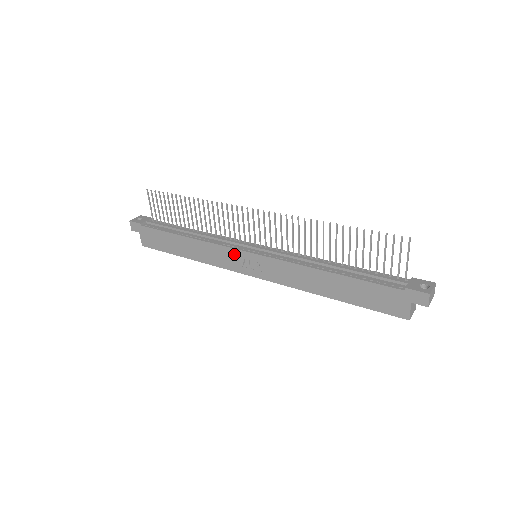
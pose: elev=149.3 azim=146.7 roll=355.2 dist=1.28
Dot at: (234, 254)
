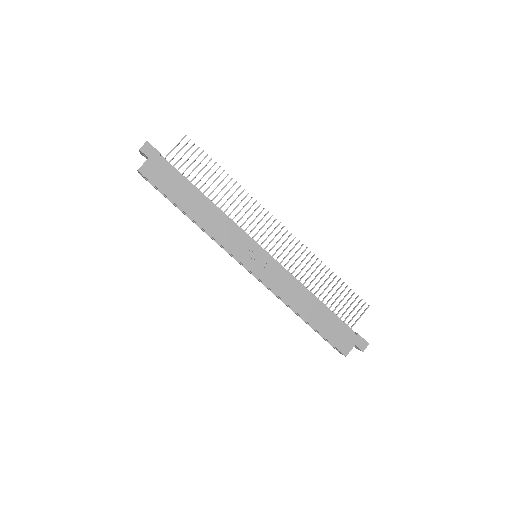
Dot at: (247, 243)
